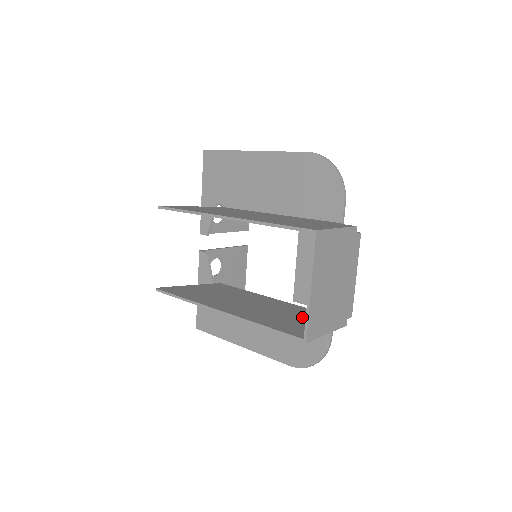
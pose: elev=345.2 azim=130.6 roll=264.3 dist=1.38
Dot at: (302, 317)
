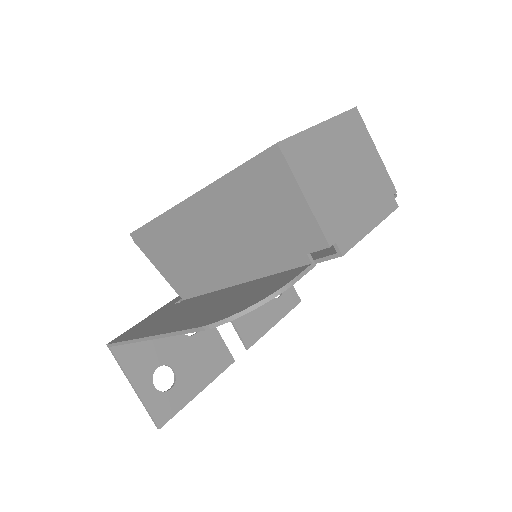
Dot at: (276, 231)
